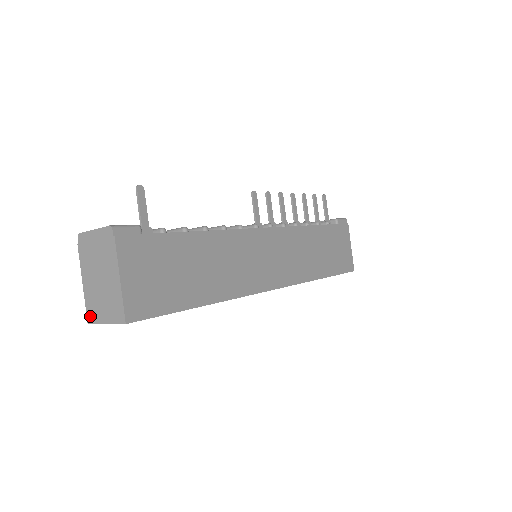
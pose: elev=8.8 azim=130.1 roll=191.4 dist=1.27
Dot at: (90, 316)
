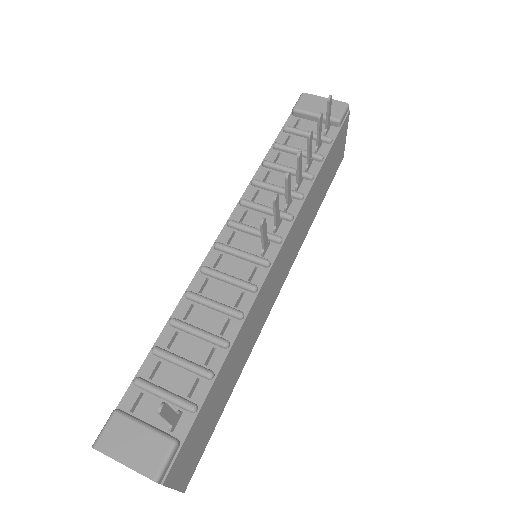
Dot at: occluded
